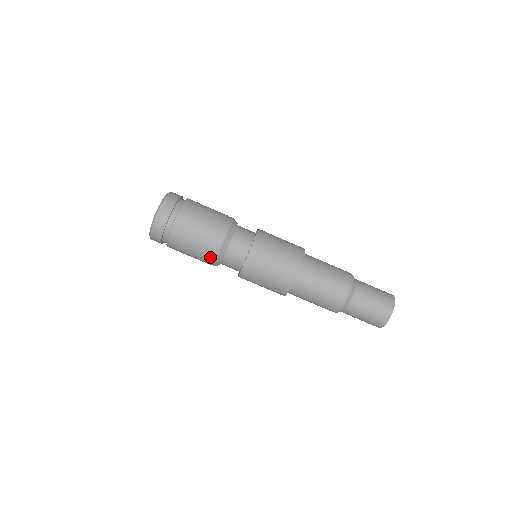
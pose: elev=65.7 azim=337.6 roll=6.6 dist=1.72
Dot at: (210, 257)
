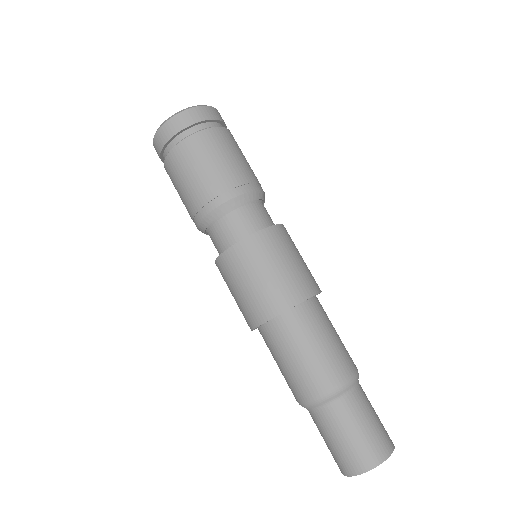
Dot at: (205, 204)
